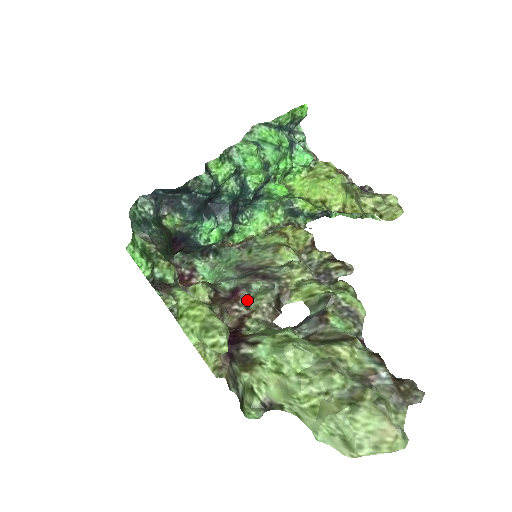
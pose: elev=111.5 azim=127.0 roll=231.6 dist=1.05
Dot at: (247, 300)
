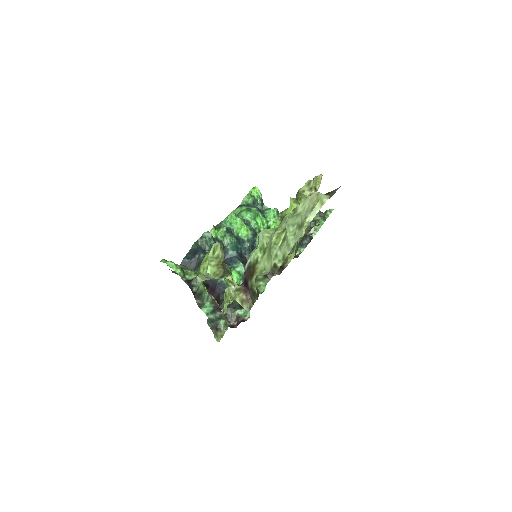
Dot at: occluded
